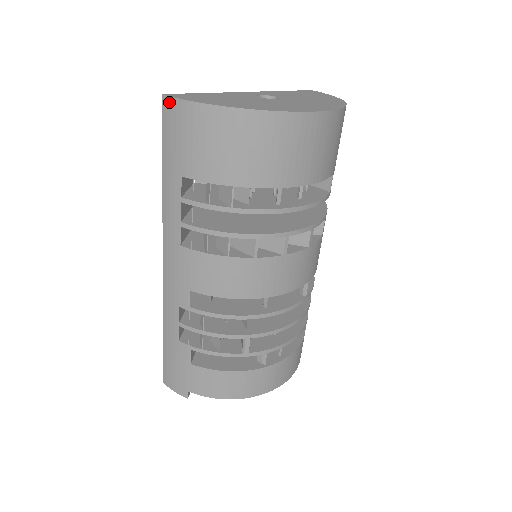
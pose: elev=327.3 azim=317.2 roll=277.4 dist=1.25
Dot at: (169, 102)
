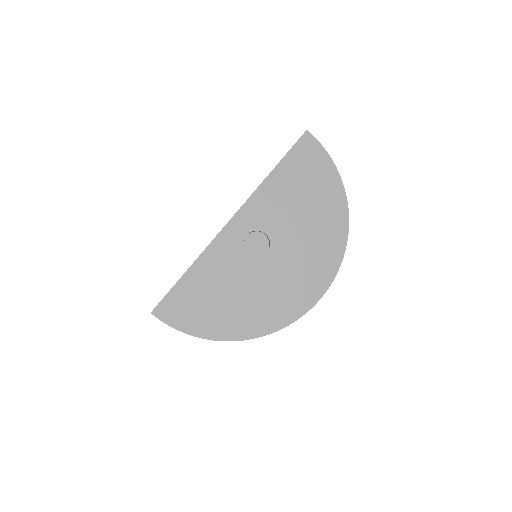
Dot at: (161, 320)
